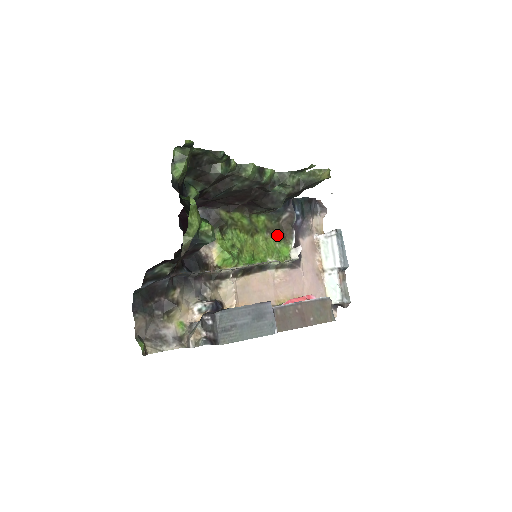
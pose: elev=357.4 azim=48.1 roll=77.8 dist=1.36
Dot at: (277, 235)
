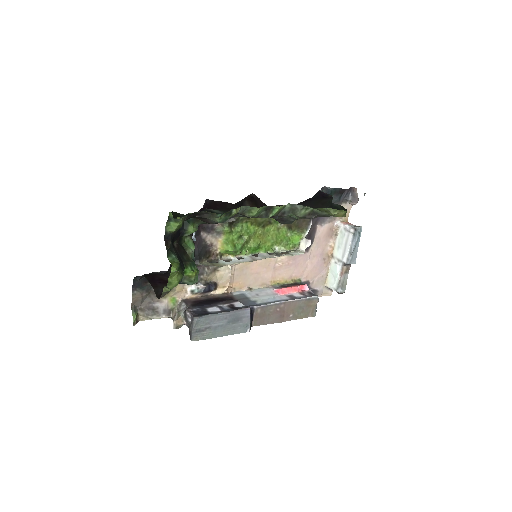
Dot at: (292, 225)
